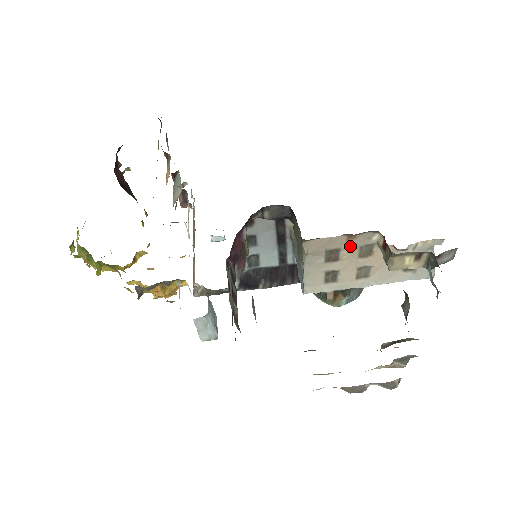
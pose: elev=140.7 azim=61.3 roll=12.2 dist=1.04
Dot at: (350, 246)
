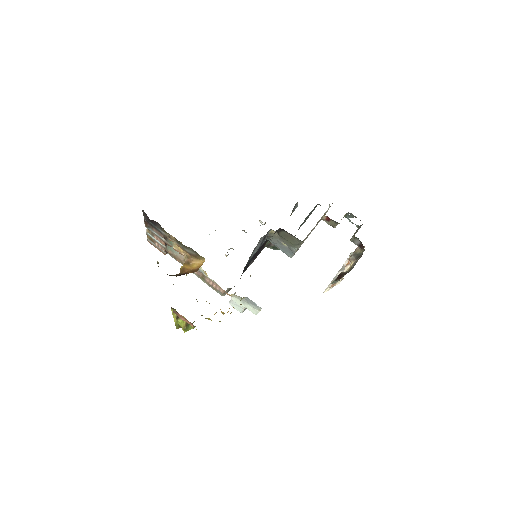
Dot at: occluded
